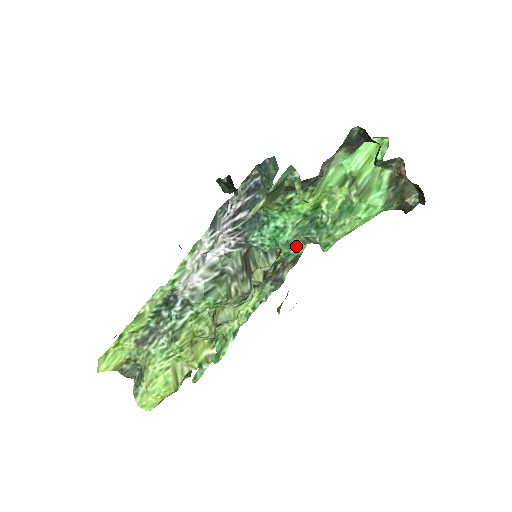
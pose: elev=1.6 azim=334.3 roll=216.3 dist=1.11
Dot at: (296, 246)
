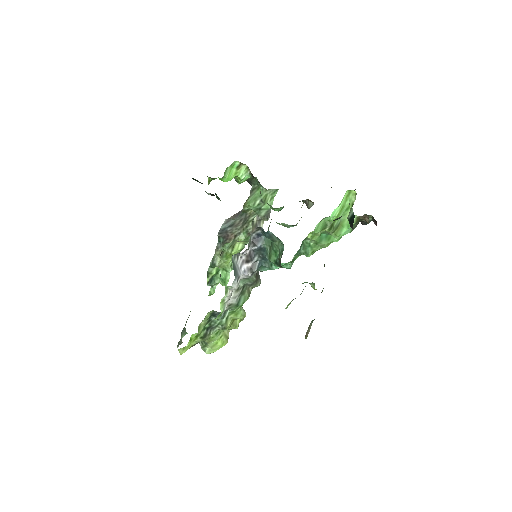
Dot at: (266, 204)
